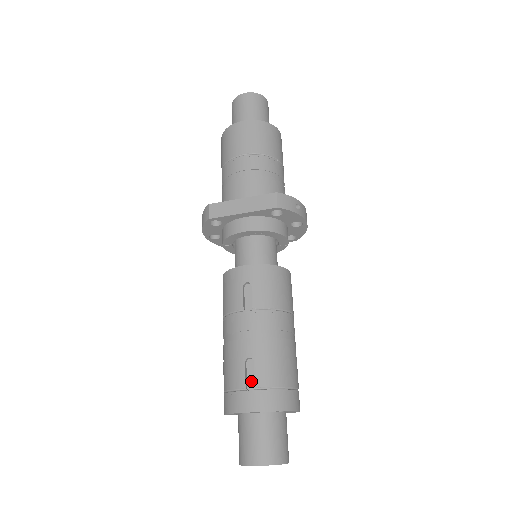
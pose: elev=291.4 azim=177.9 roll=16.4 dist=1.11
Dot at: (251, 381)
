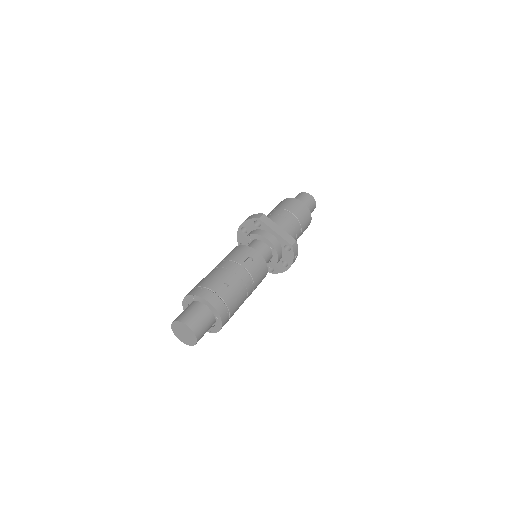
Dot at: (219, 293)
